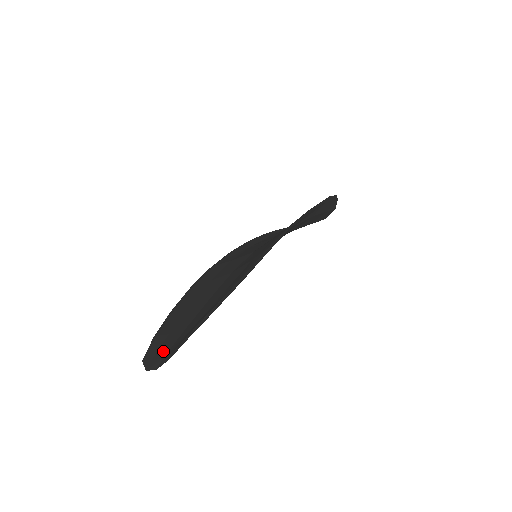
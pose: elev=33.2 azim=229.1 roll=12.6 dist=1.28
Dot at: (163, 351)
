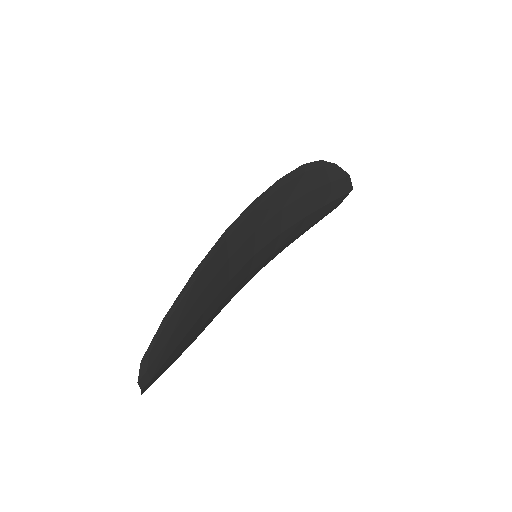
Dot at: occluded
